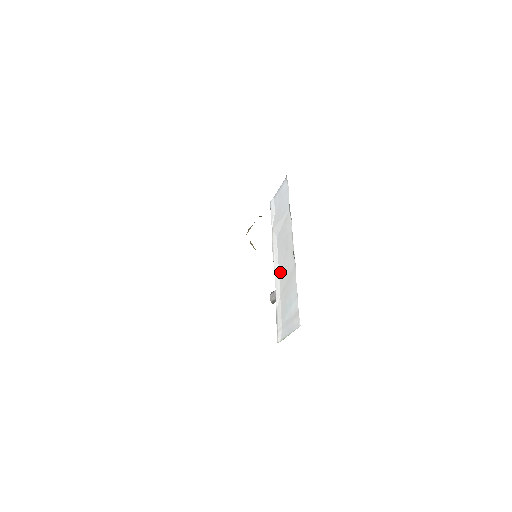
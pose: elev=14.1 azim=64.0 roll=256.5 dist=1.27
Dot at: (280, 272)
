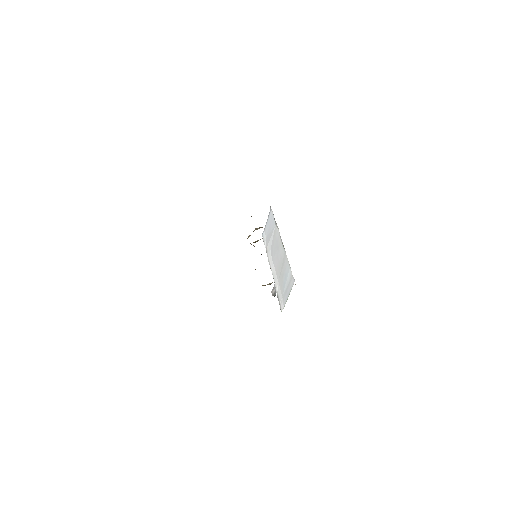
Dot at: (276, 268)
